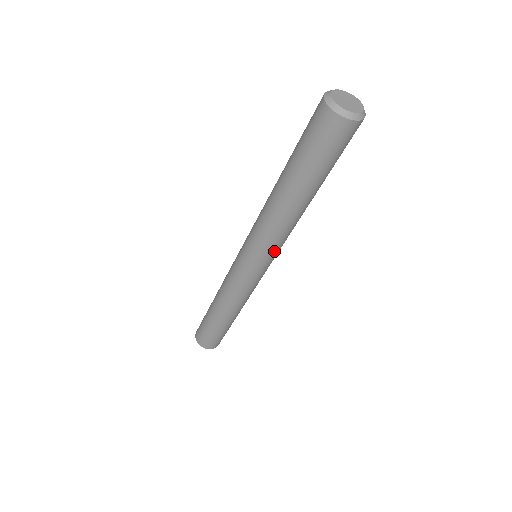
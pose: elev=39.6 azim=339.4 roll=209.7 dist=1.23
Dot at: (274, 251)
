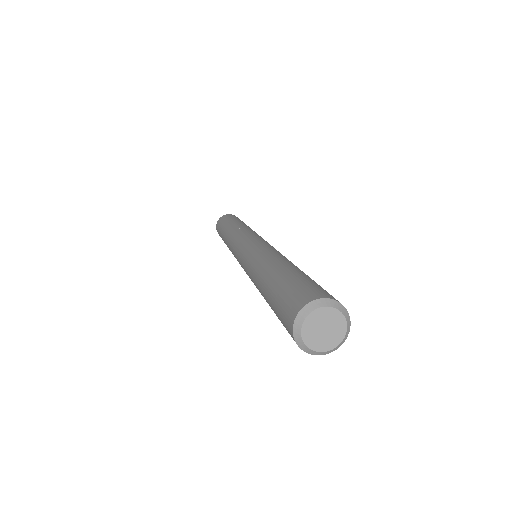
Dot at: occluded
